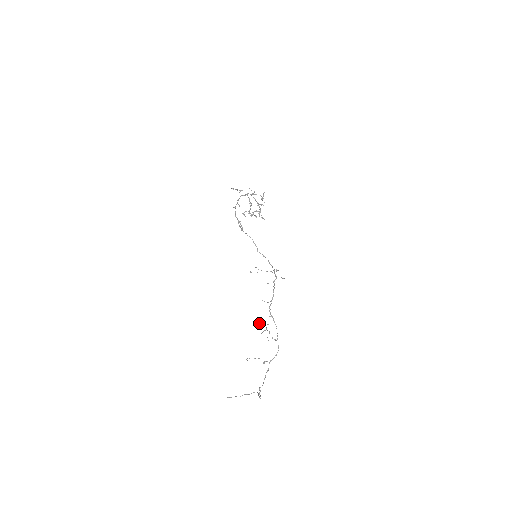
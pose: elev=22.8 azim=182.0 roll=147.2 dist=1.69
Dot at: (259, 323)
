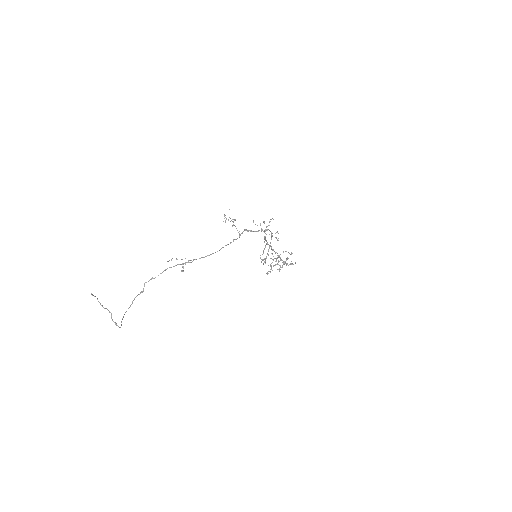
Dot at: occluded
